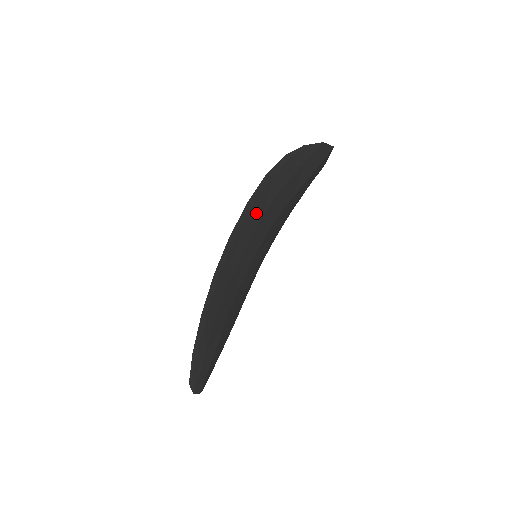
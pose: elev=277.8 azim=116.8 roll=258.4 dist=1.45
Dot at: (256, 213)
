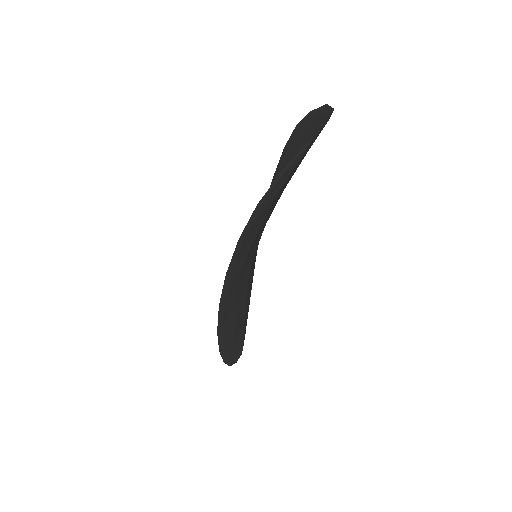
Dot at: (241, 261)
